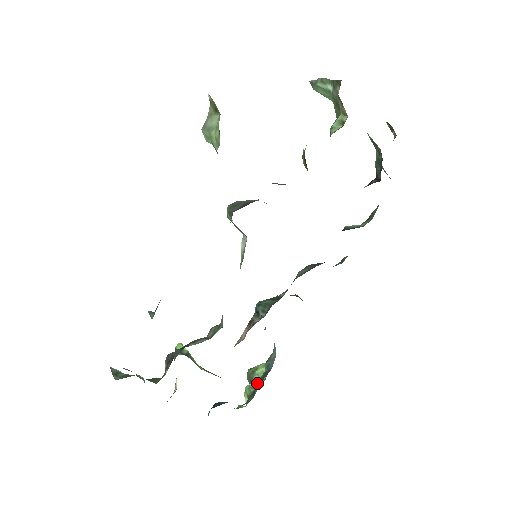
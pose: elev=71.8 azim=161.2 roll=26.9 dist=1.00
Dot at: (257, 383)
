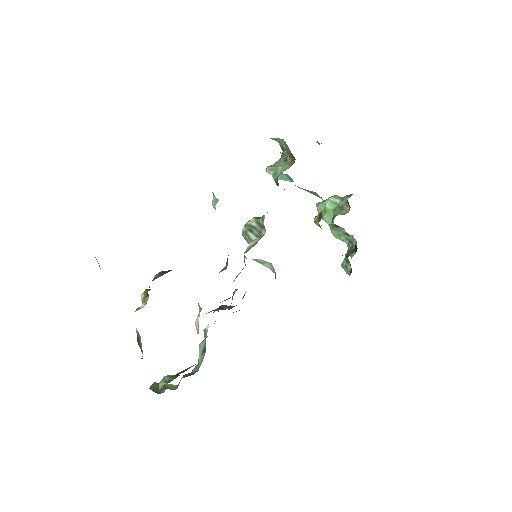
Dot at: occluded
